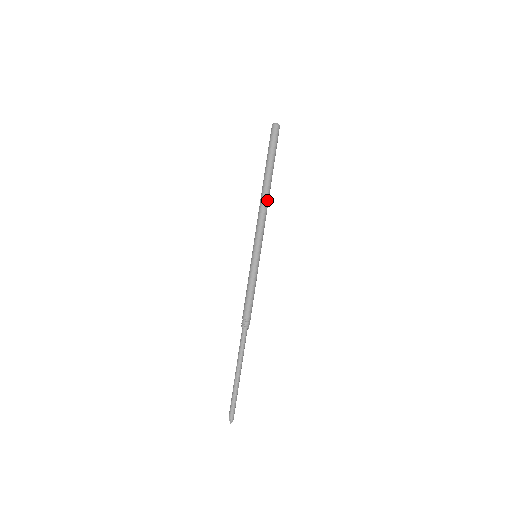
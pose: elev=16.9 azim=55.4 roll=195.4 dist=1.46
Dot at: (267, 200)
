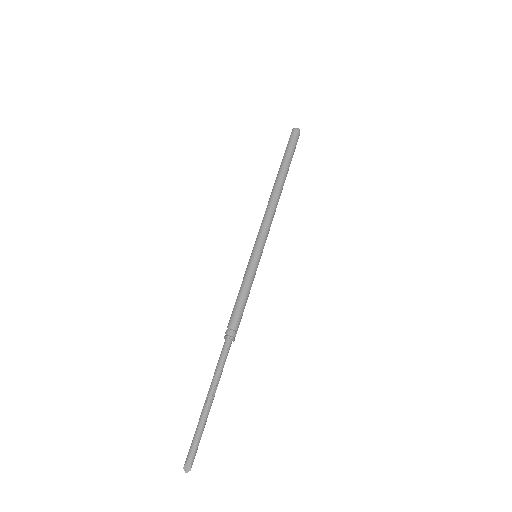
Dot at: occluded
